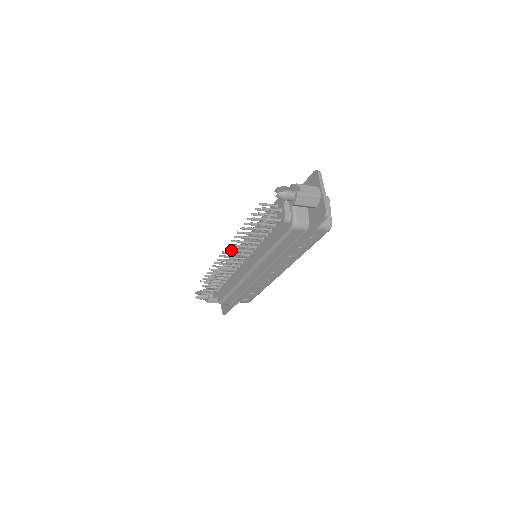
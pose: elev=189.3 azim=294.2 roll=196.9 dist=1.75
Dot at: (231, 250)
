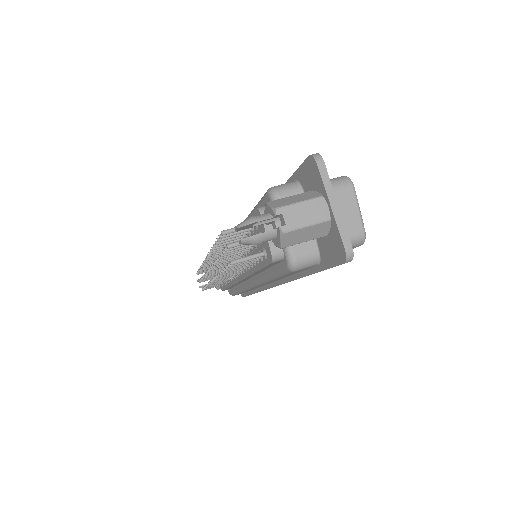
Dot at: (212, 268)
